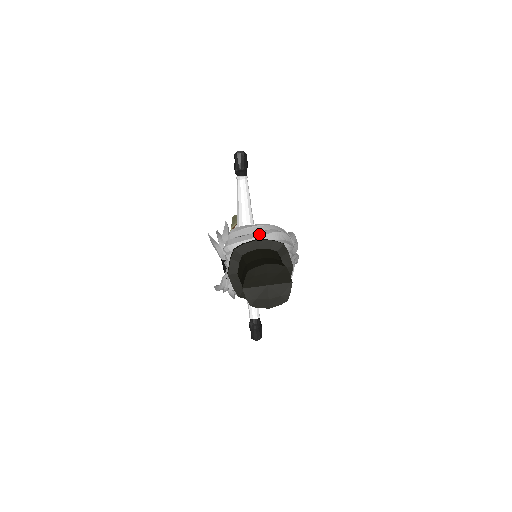
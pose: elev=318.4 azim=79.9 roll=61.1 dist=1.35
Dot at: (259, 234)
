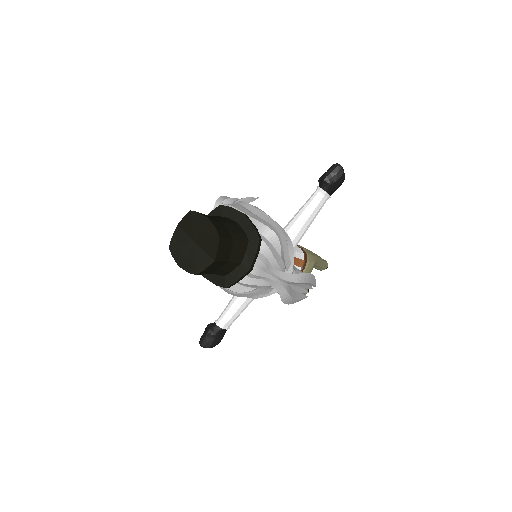
Dot at: (257, 218)
